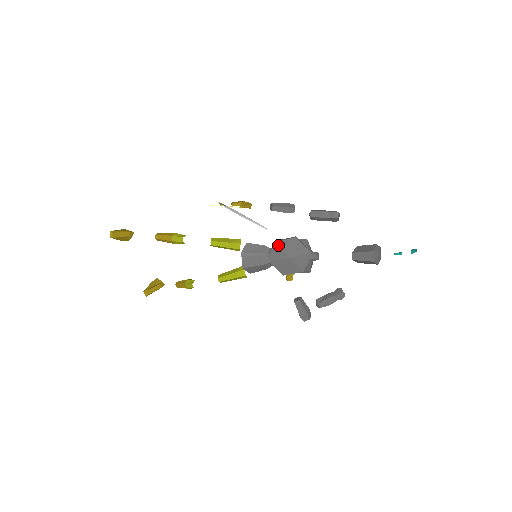
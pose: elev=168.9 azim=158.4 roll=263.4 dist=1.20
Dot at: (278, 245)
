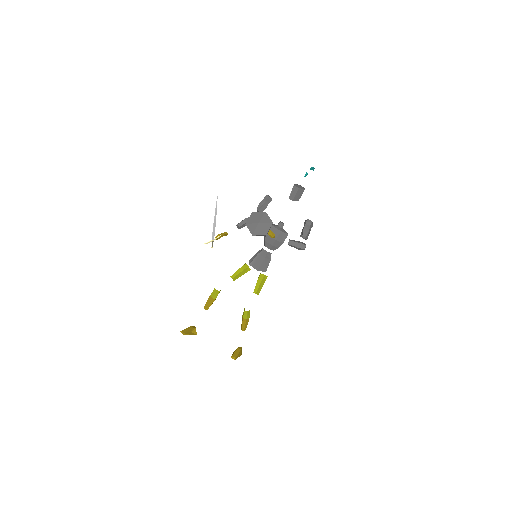
Dot at: (248, 224)
